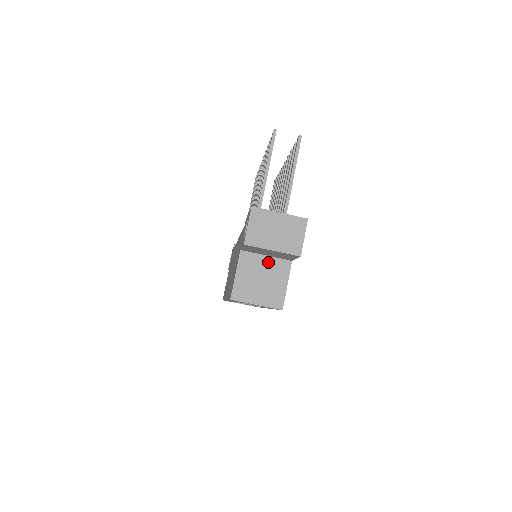
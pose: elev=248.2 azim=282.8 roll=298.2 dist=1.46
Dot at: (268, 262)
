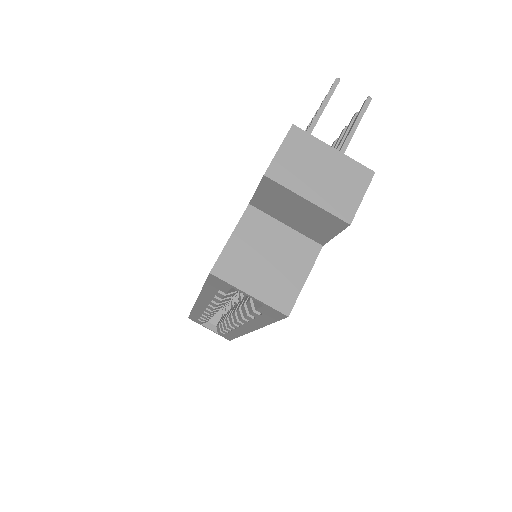
Dot at: (286, 235)
